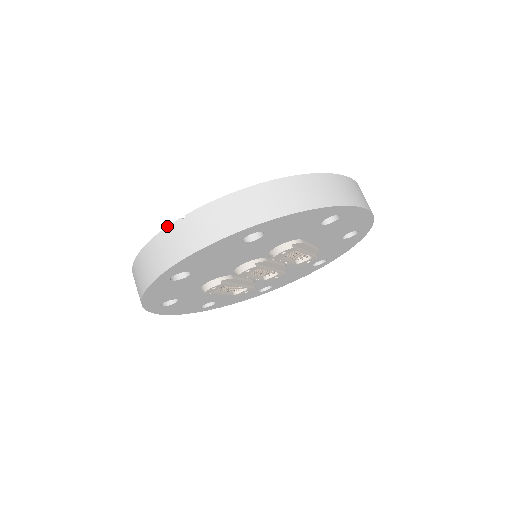
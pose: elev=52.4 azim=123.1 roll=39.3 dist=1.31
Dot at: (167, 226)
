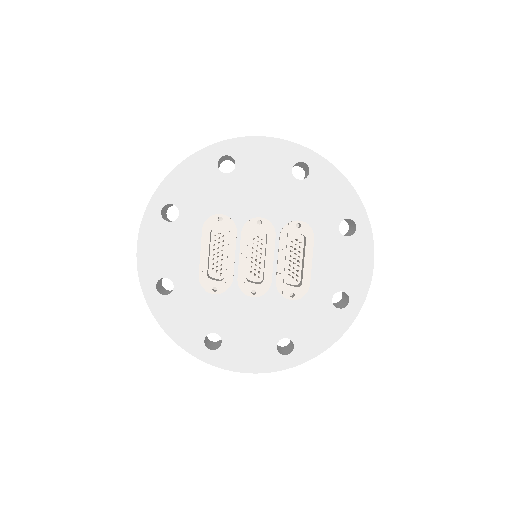
Dot at: occluded
